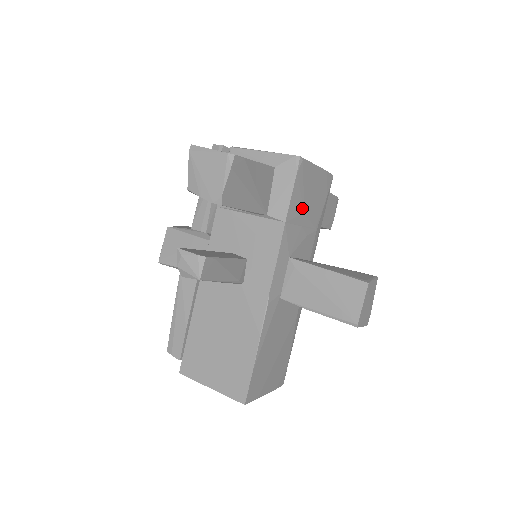
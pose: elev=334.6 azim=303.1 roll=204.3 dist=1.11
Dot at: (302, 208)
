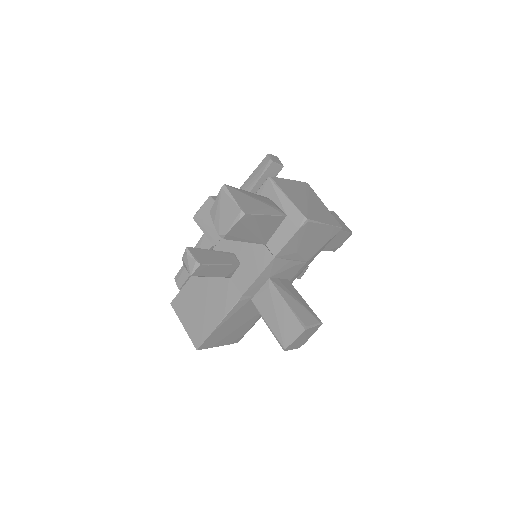
Dot at: (296, 250)
